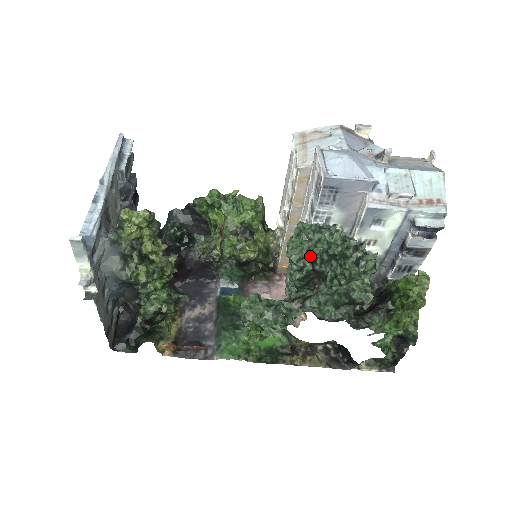
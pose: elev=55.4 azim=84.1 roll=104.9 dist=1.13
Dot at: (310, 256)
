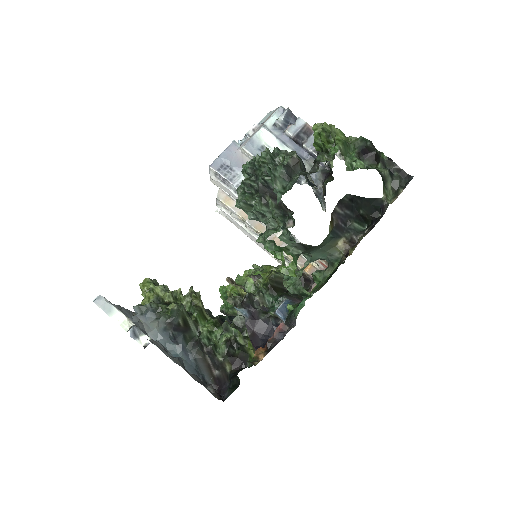
Dot at: (251, 193)
